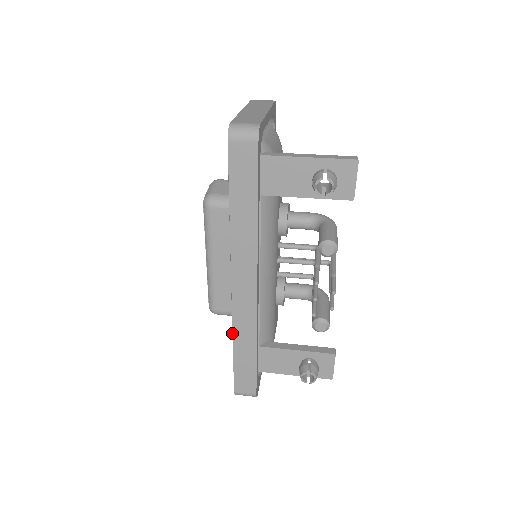
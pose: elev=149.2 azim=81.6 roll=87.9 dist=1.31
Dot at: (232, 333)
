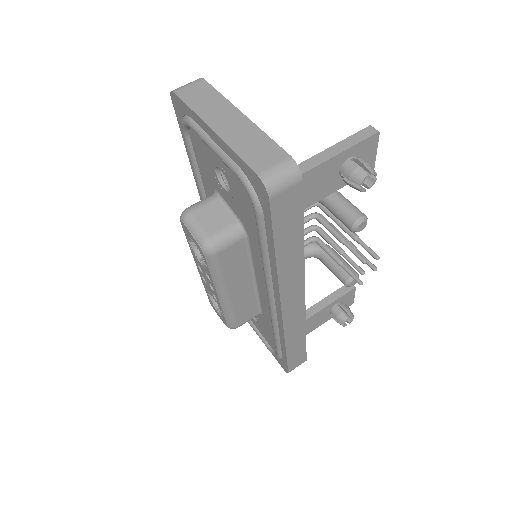
Dot at: (275, 337)
